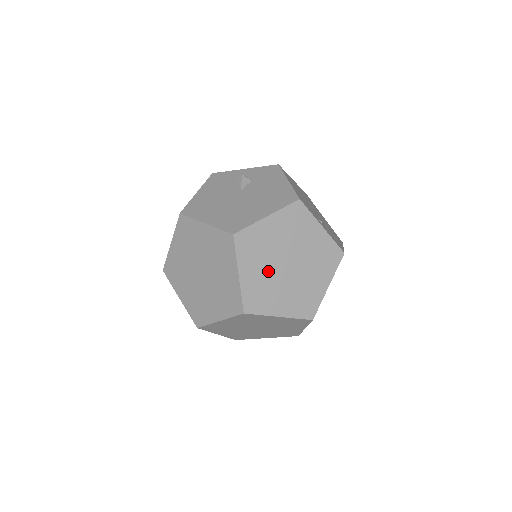
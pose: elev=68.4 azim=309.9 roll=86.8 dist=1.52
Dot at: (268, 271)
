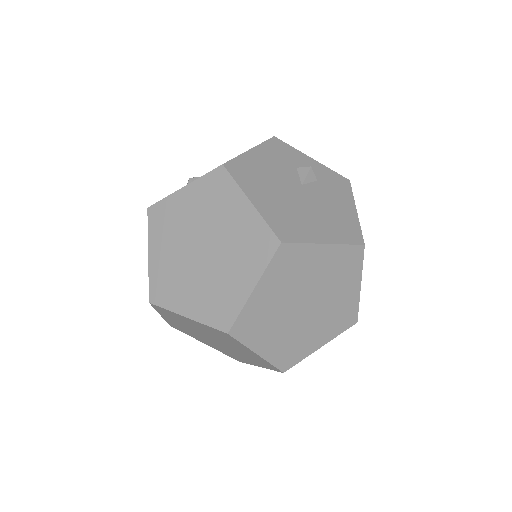
Dot at: (283, 302)
